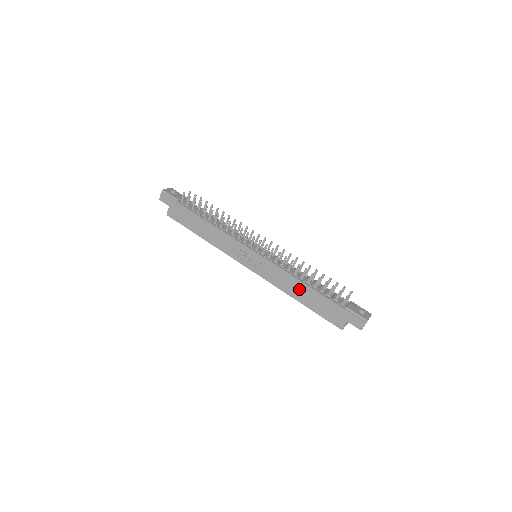
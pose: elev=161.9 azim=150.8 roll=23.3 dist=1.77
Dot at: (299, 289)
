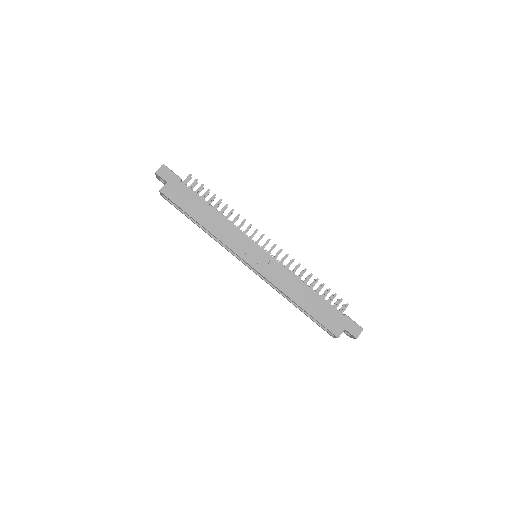
Dot at: (303, 292)
